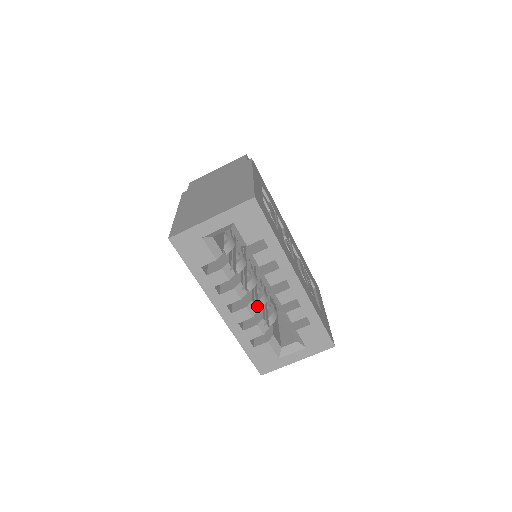
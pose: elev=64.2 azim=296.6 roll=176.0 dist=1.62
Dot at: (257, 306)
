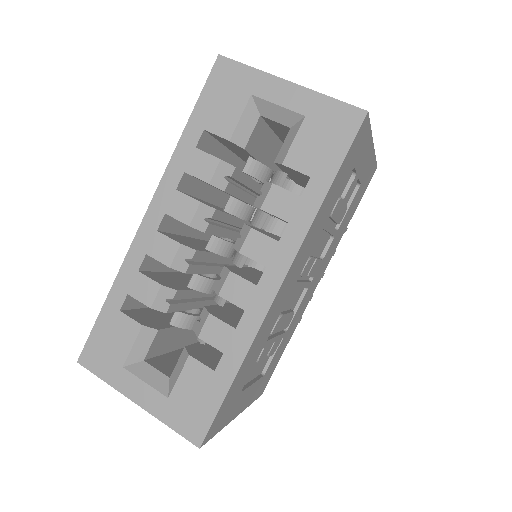
Dot at: (191, 269)
